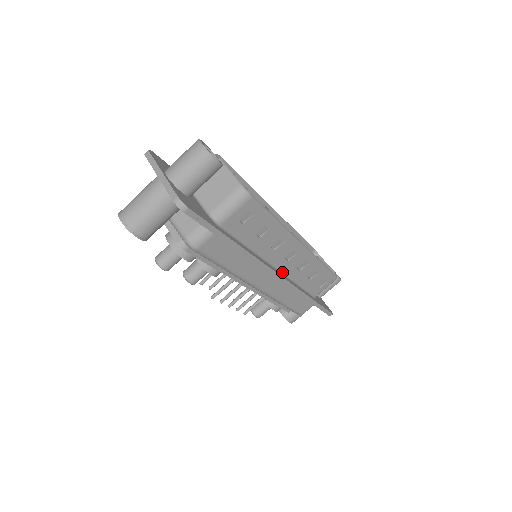
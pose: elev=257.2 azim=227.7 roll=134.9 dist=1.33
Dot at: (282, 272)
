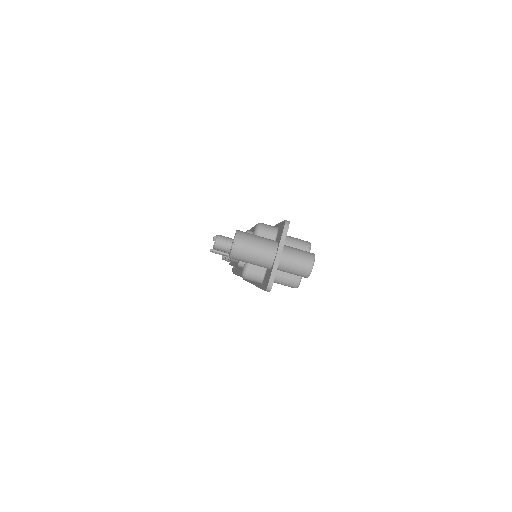
Dot at: occluded
